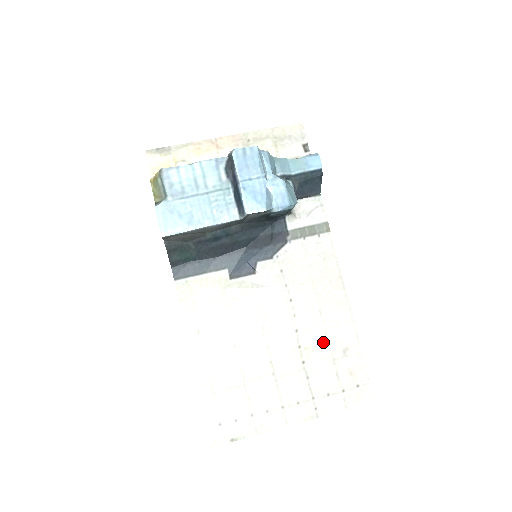
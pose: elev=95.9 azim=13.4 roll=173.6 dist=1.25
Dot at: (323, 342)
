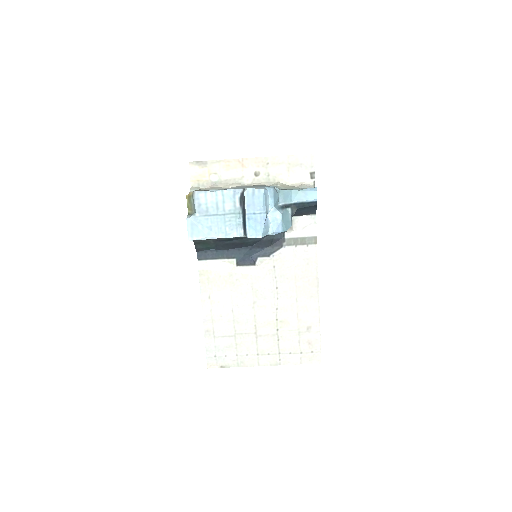
Dot at: (294, 320)
